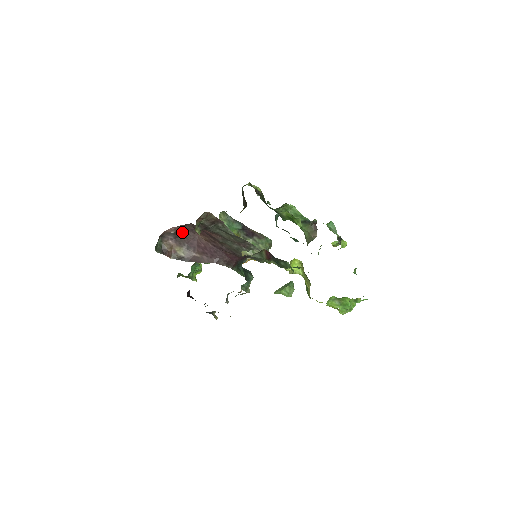
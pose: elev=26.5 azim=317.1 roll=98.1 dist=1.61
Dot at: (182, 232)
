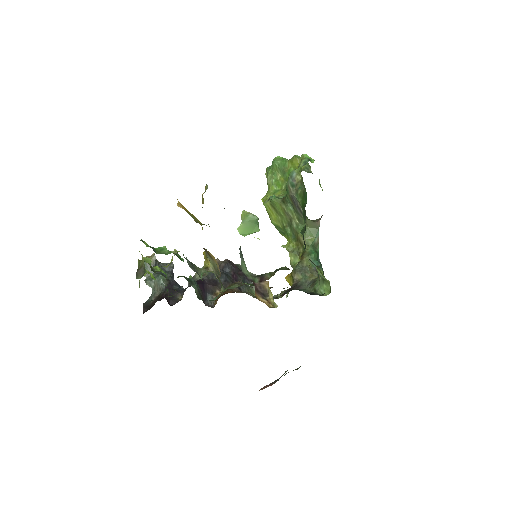
Dot at: occluded
